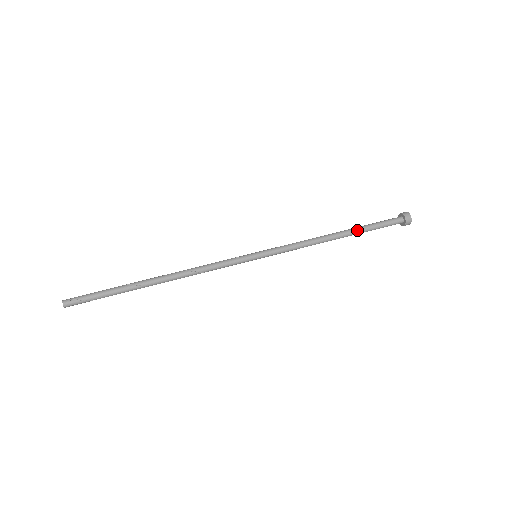
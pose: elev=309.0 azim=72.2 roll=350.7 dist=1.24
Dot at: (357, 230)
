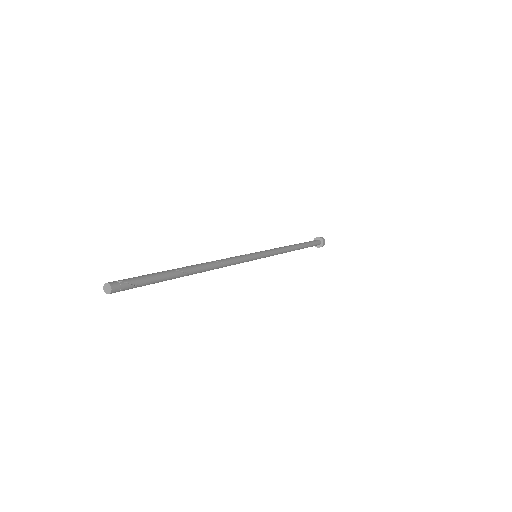
Dot at: (304, 245)
